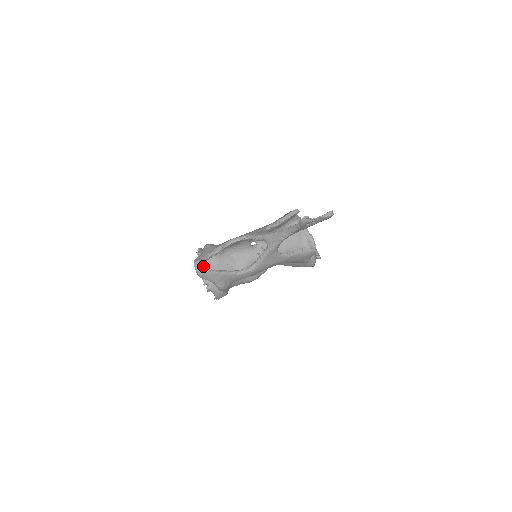
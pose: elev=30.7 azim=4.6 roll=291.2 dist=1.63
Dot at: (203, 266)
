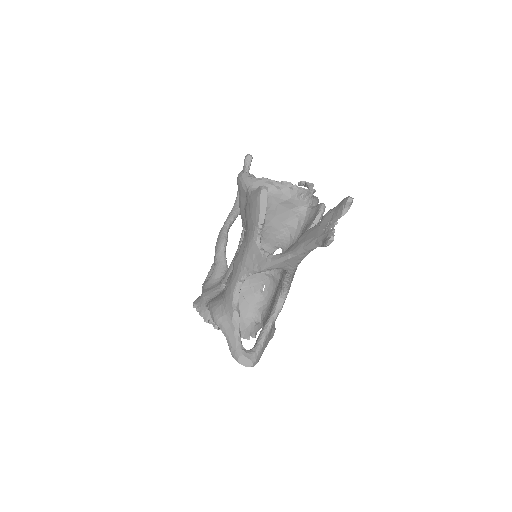
Dot at: (249, 355)
